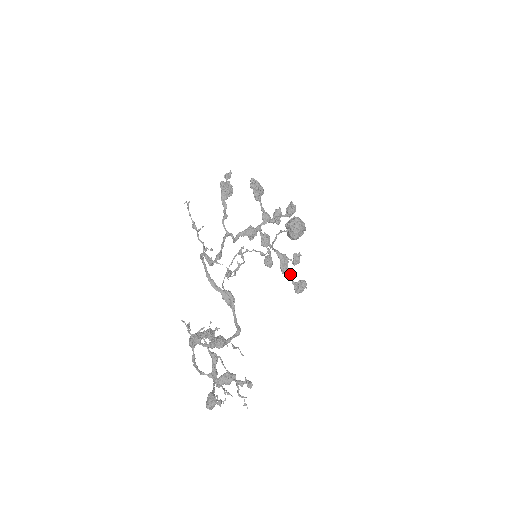
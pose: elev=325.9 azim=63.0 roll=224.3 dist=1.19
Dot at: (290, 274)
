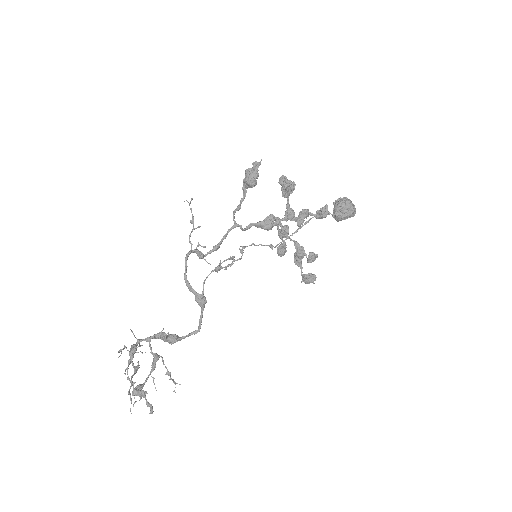
Dot at: occluded
